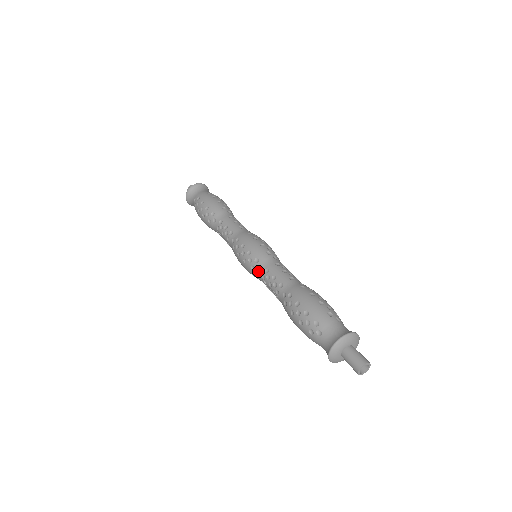
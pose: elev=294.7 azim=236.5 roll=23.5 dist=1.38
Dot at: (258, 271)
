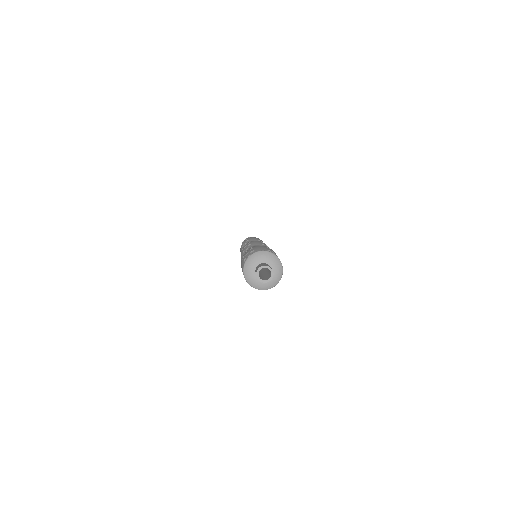
Dot at: occluded
